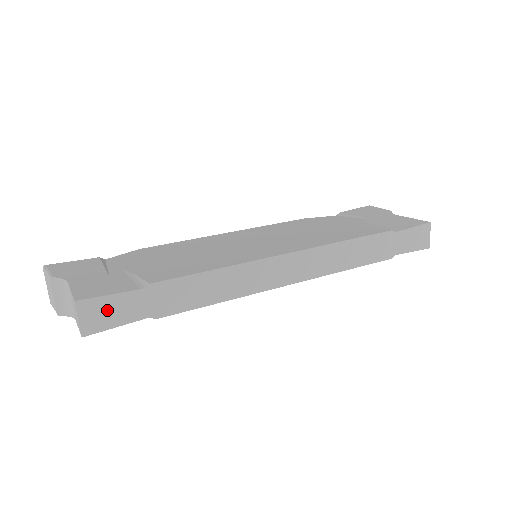
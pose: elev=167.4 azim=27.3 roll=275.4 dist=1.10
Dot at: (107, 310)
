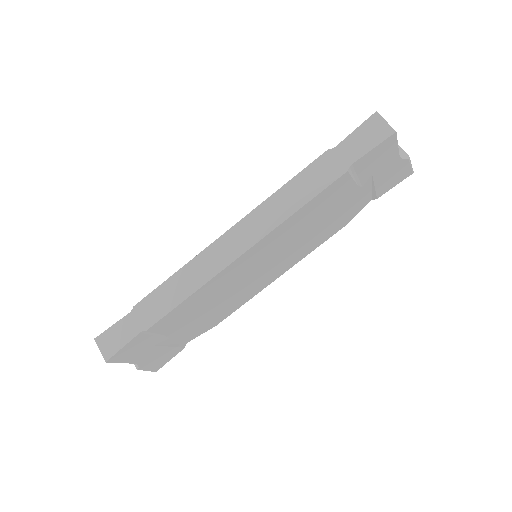
Dot at: (114, 337)
